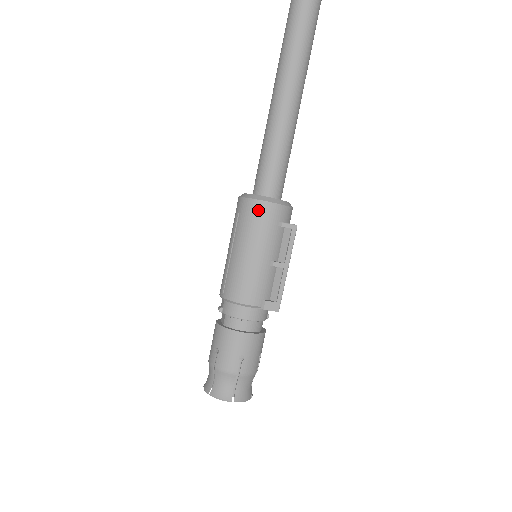
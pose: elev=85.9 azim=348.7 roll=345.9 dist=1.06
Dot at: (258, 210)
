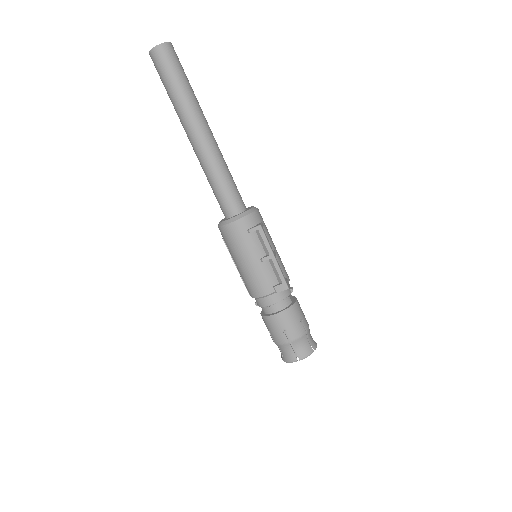
Dot at: (228, 232)
